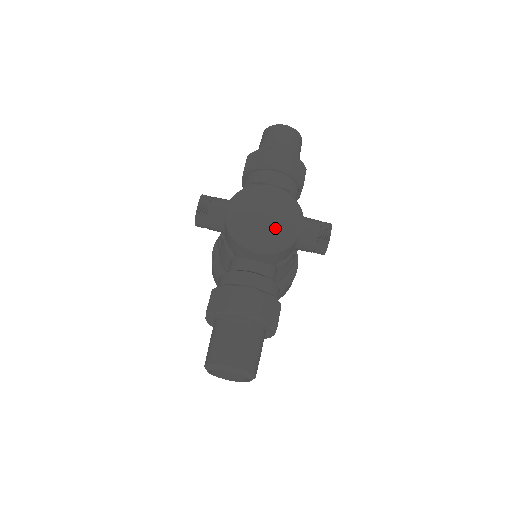
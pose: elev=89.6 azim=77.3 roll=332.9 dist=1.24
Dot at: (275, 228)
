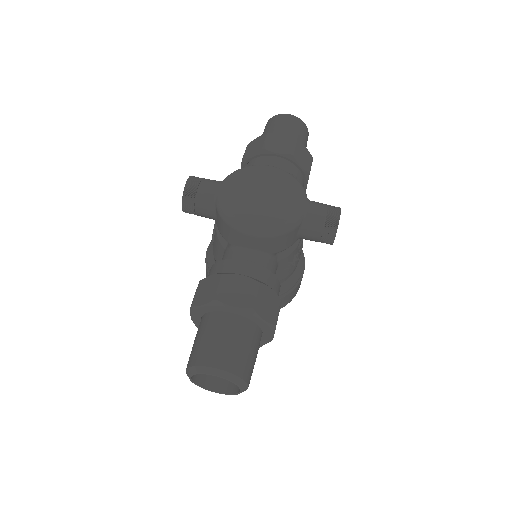
Dot at: (274, 209)
